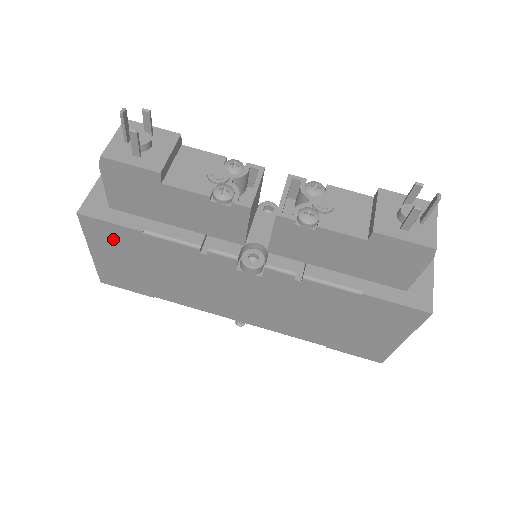
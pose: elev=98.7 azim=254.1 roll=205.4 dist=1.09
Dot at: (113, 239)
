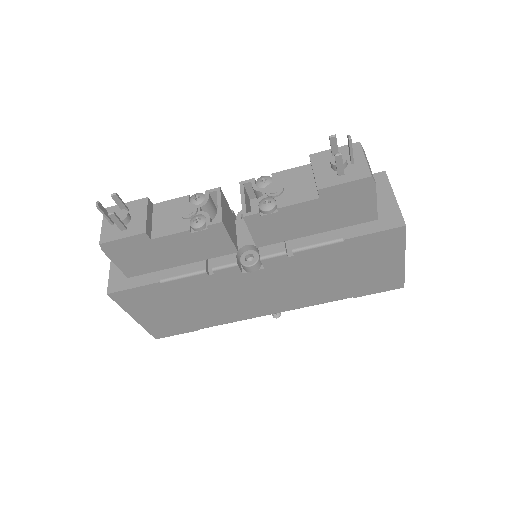
Dot at: (143, 300)
